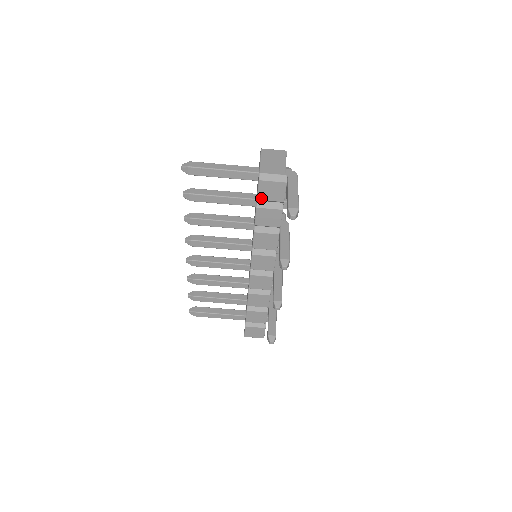
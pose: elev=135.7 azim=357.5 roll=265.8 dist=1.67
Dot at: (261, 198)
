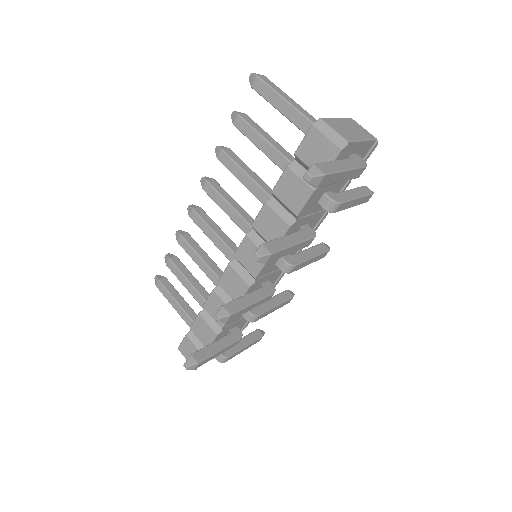
Dot at: (300, 154)
